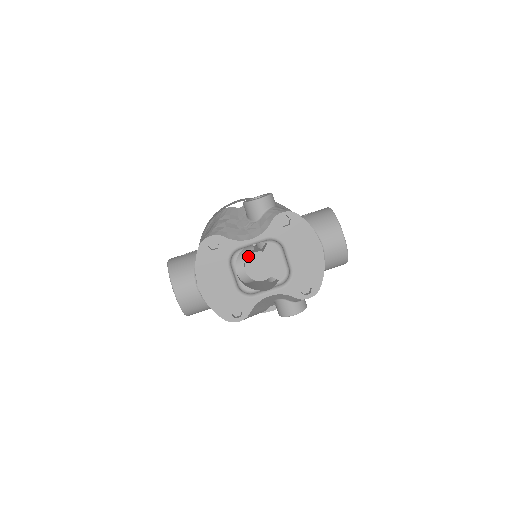
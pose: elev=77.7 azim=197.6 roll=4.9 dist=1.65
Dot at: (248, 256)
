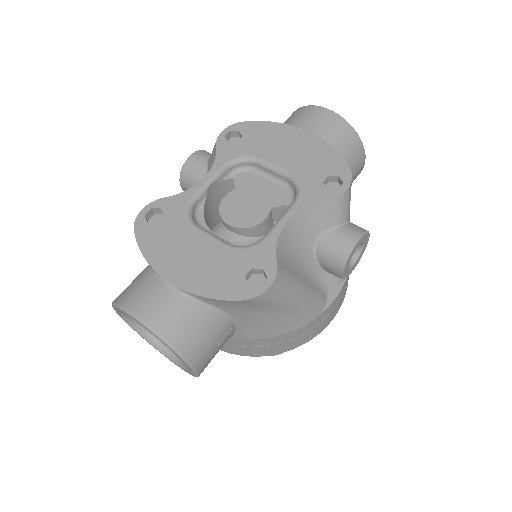
Dot at: (219, 207)
